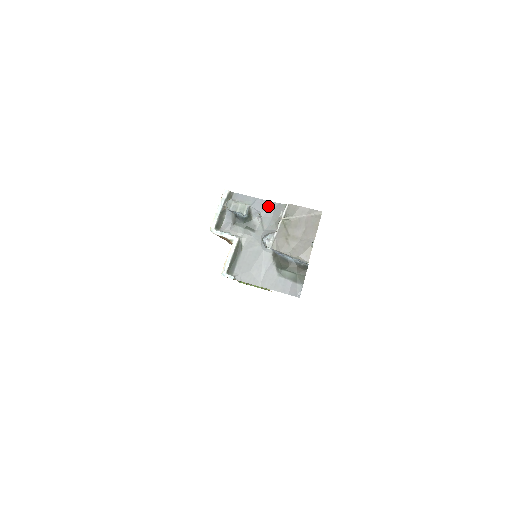
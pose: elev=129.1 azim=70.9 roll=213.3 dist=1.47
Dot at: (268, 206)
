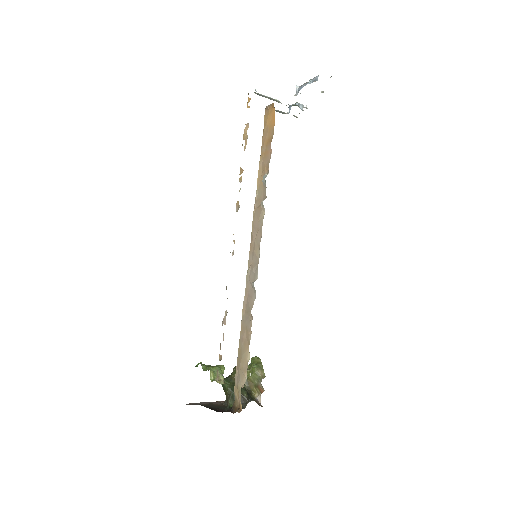
Dot at: occluded
